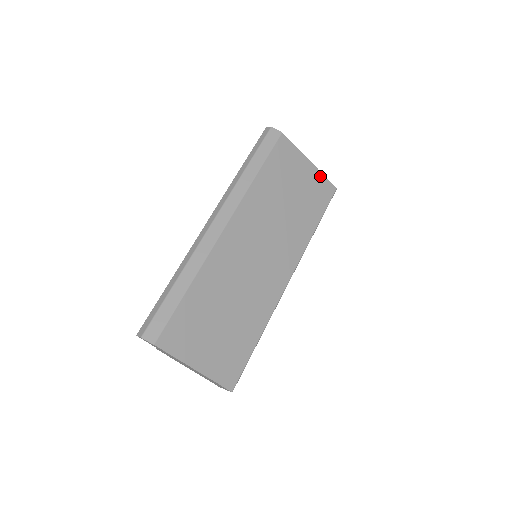
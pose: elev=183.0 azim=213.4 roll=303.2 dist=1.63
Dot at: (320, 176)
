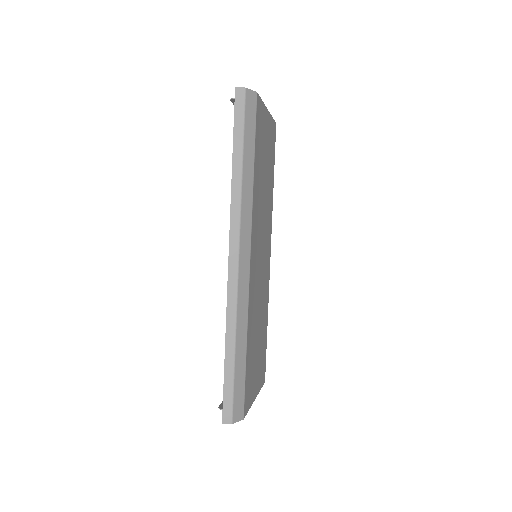
Dot at: (271, 121)
